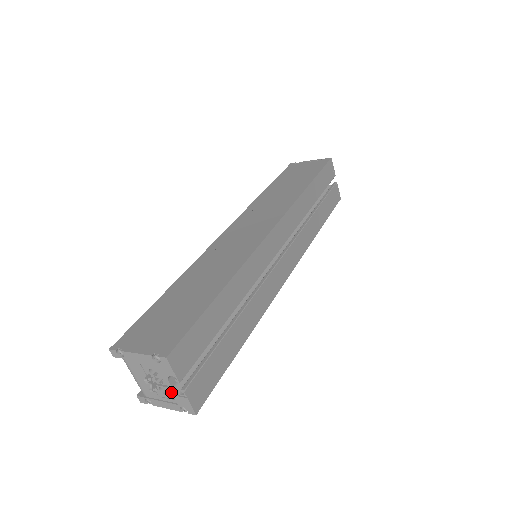
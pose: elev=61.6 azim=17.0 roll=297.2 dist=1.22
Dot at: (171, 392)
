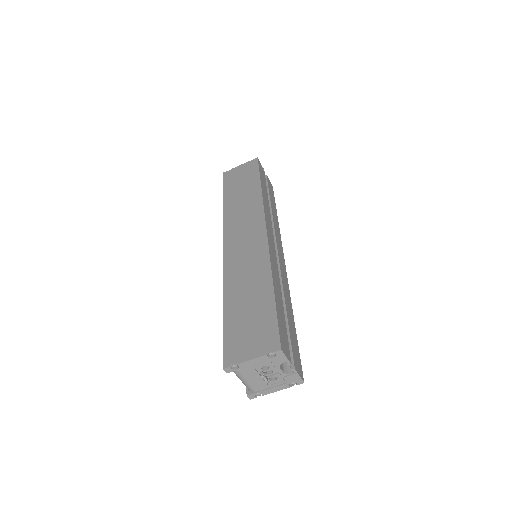
Dot at: (281, 376)
